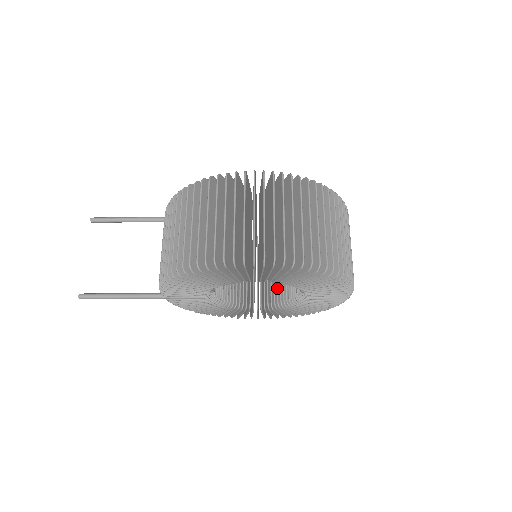
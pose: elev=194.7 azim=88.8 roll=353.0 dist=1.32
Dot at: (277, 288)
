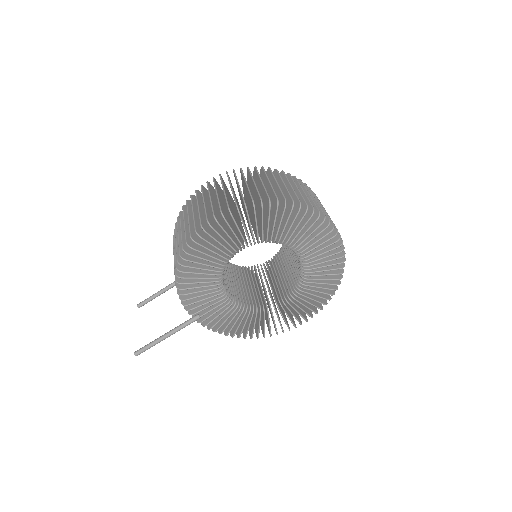
Dot at: (292, 278)
